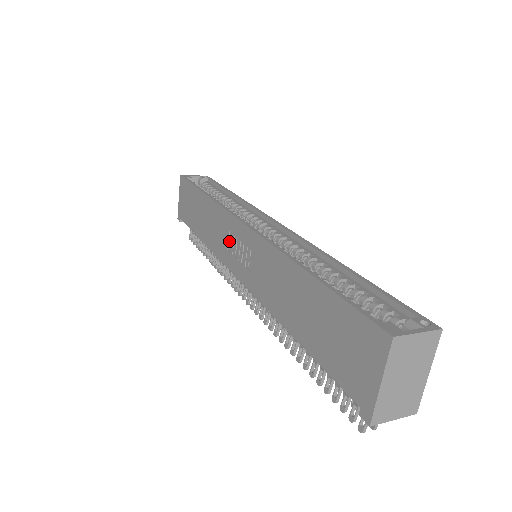
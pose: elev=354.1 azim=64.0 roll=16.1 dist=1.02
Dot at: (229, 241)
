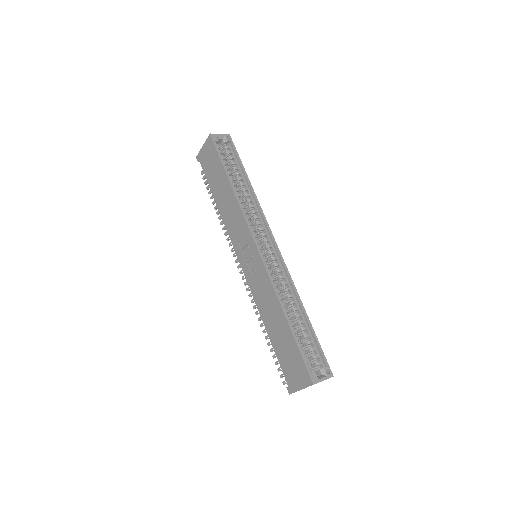
Dot at: (242, 240)
